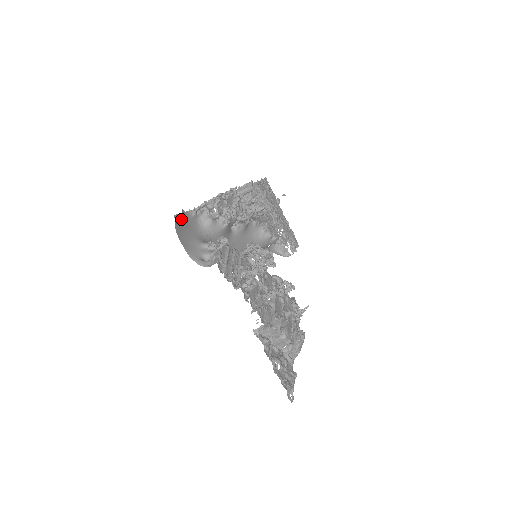
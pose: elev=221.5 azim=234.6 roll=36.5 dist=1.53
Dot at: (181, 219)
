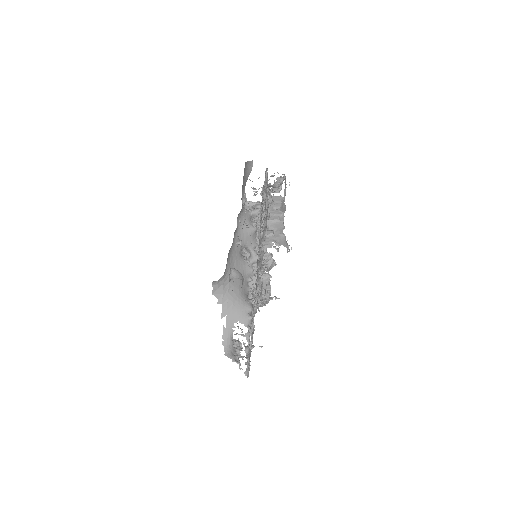
Dot at: (247, 176)
